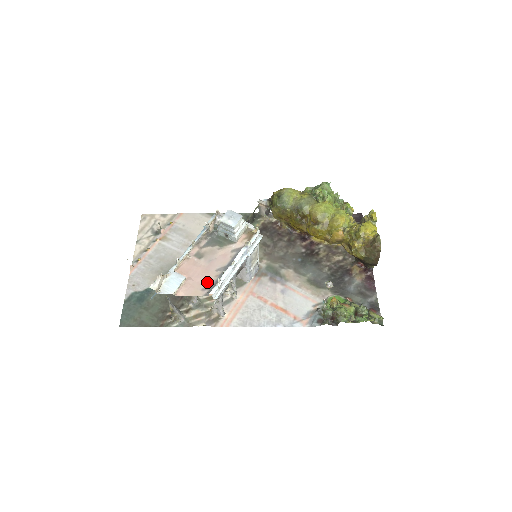
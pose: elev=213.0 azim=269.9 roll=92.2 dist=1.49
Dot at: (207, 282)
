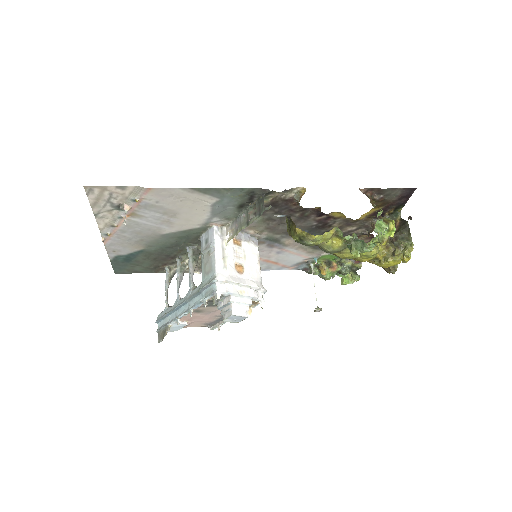
Dot at: (207, 322)
